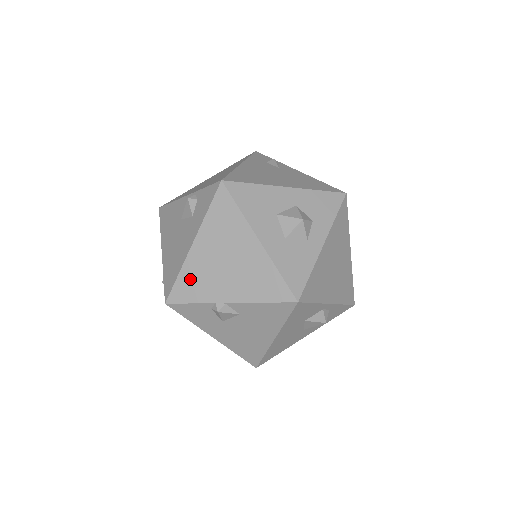
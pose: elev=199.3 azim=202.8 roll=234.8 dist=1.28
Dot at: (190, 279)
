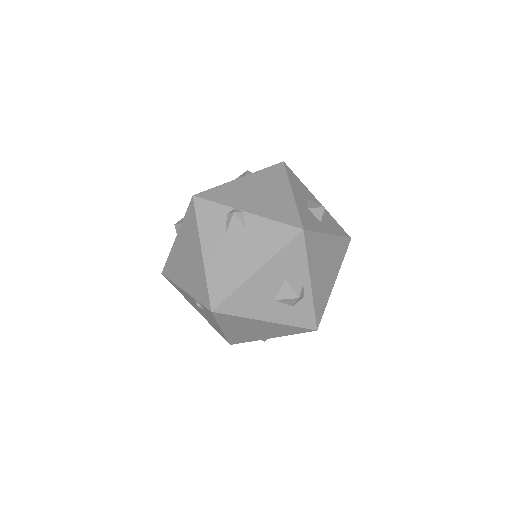
Dot at: (225, 191)
